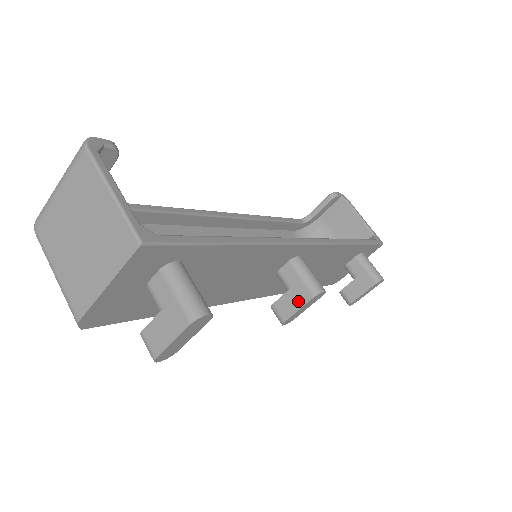
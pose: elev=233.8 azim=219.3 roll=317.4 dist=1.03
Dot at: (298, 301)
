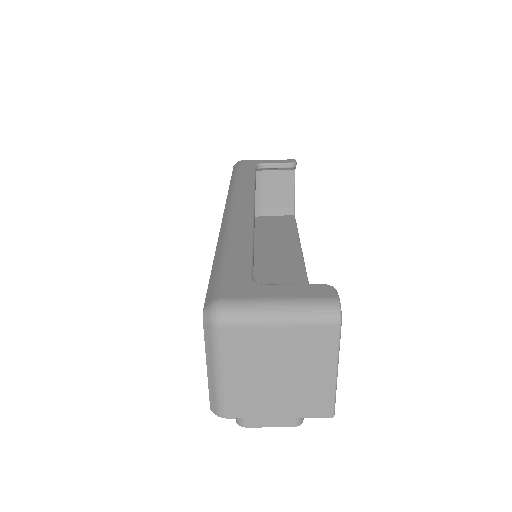
Dot at: occluded
